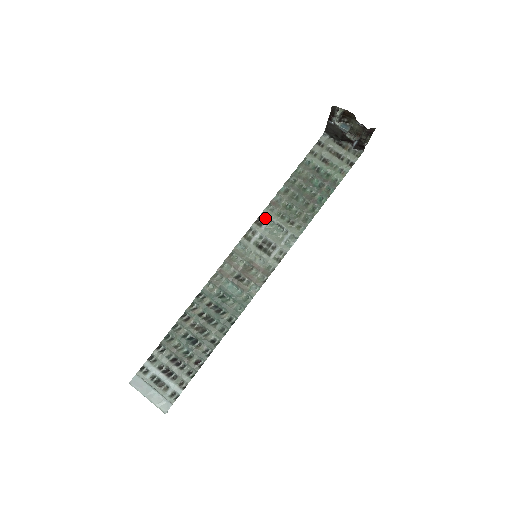
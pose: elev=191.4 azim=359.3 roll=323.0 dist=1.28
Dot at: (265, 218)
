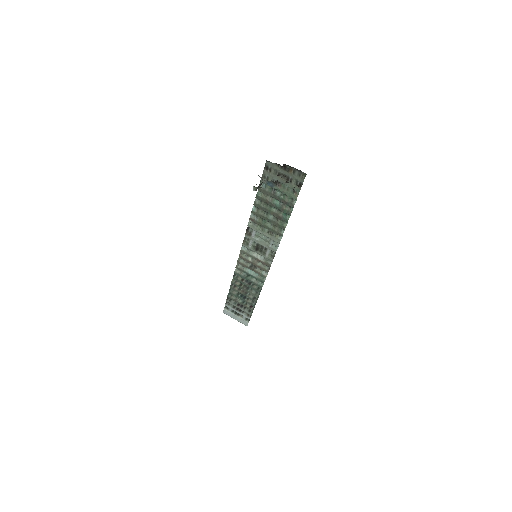
Dot at: (251, 229)
